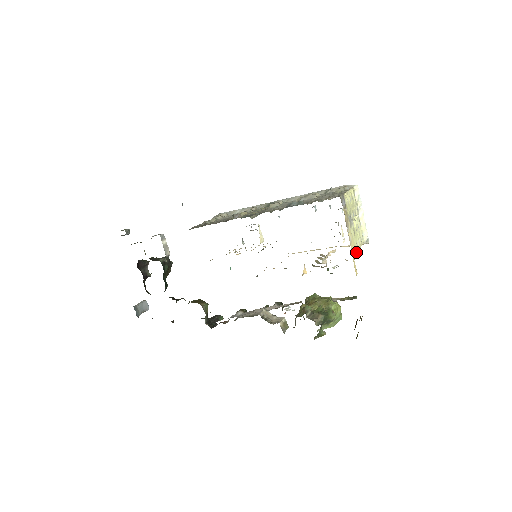
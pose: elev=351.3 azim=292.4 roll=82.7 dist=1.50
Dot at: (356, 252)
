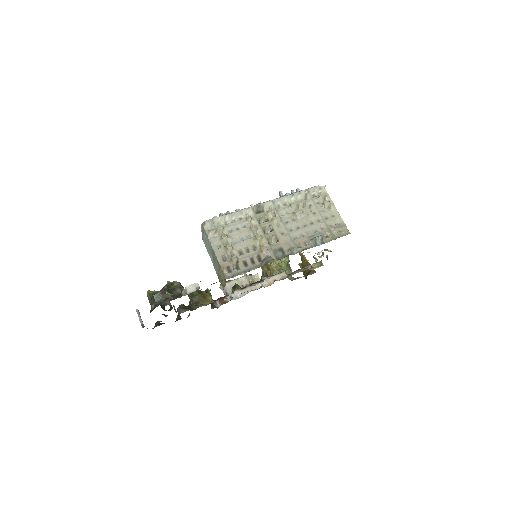
Dot at: occluded
